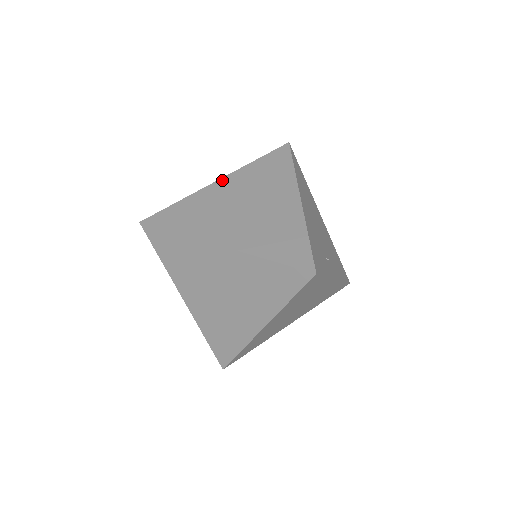
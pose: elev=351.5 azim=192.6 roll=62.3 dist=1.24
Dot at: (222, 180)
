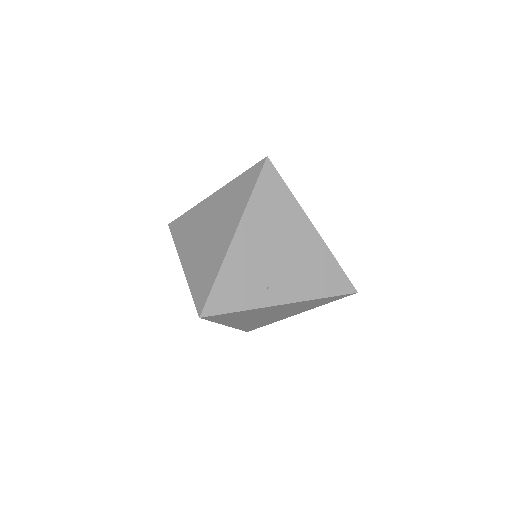
Dot at: (213, 195)
